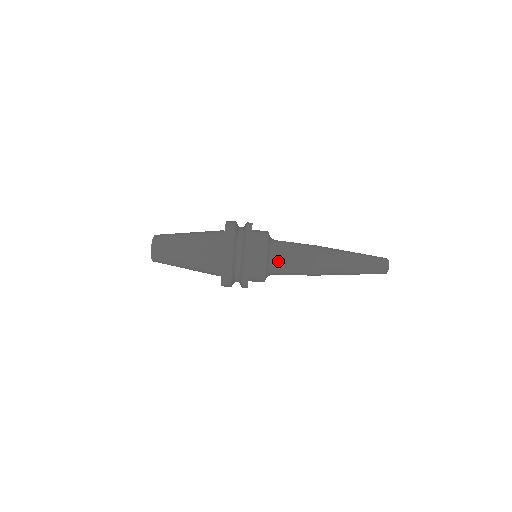
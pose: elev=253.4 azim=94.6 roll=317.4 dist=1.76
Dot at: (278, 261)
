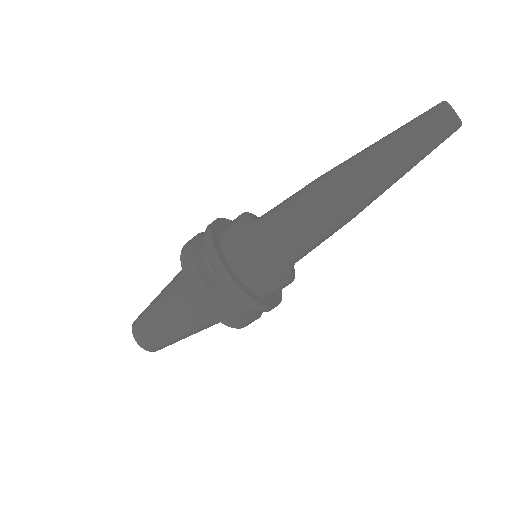
Dot at: (294, 260)
